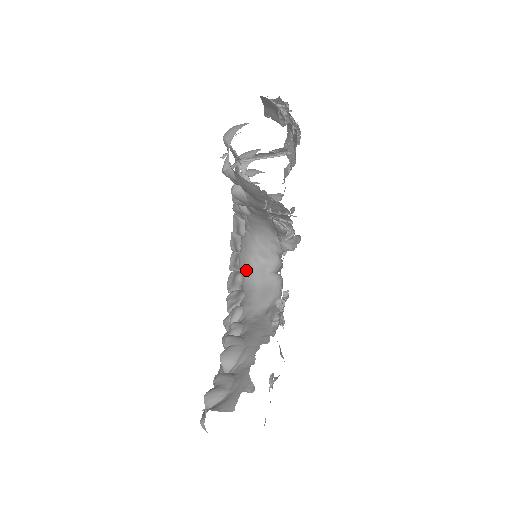
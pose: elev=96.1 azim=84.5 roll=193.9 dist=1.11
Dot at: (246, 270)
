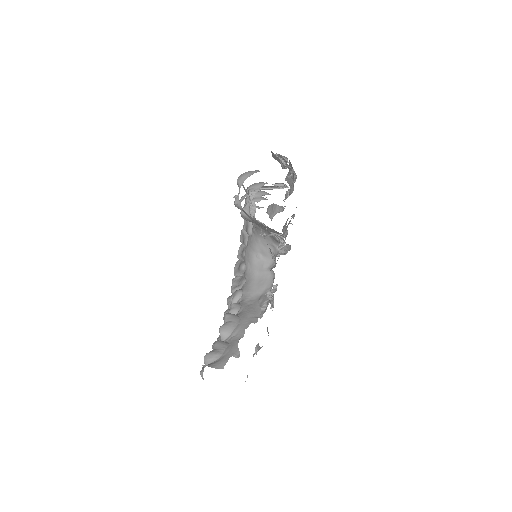
Dot at: (249, 263)
